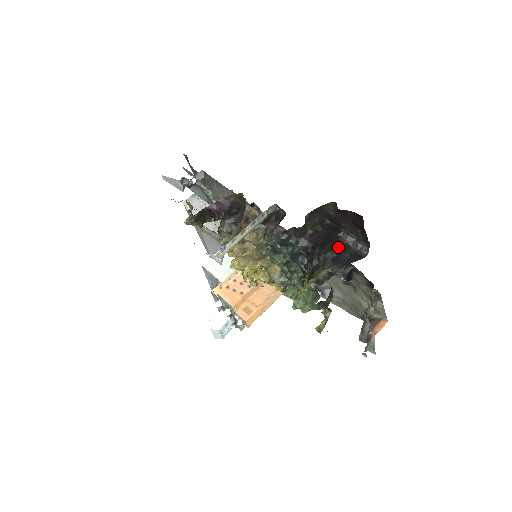
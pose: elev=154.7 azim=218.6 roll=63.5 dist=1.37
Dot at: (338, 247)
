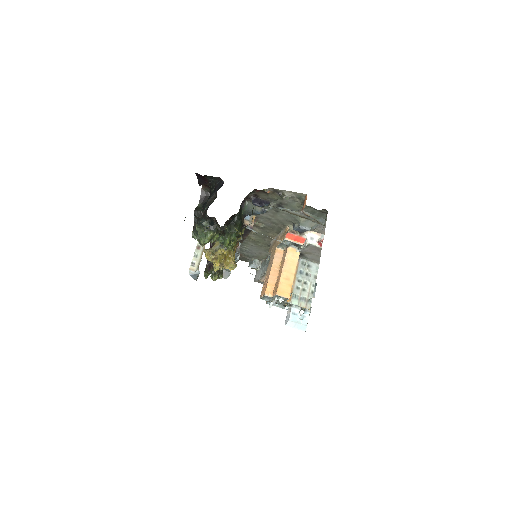
Dot at: (209, 197)
